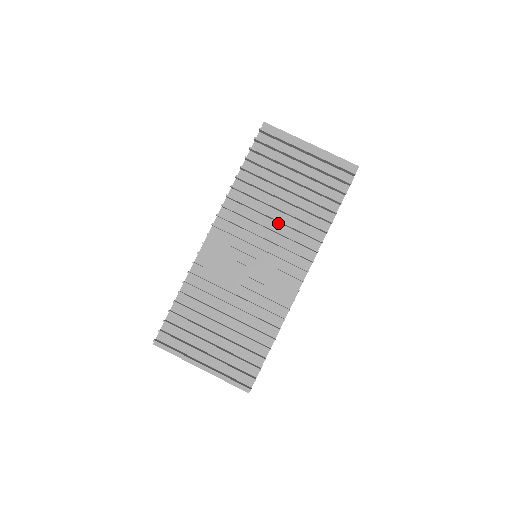
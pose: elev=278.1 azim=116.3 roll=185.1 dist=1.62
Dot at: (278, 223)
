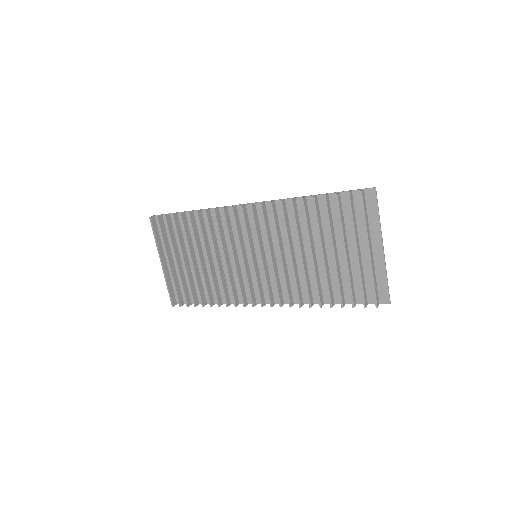
Dot at: (293, 258)
